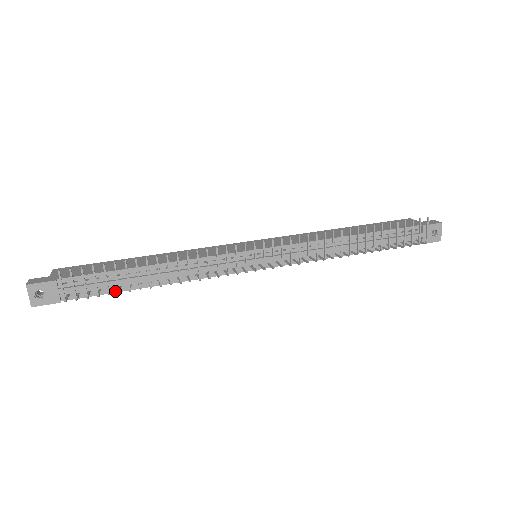
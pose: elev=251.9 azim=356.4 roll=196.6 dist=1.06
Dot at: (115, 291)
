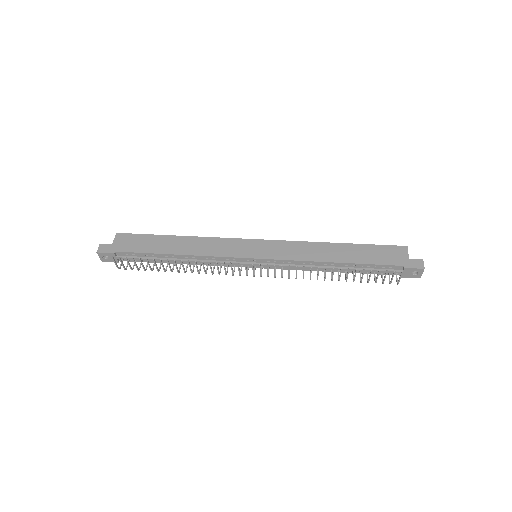
Dot at: (152, 262)
